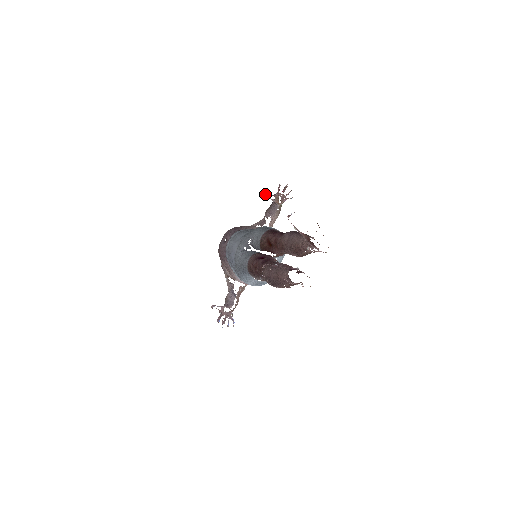
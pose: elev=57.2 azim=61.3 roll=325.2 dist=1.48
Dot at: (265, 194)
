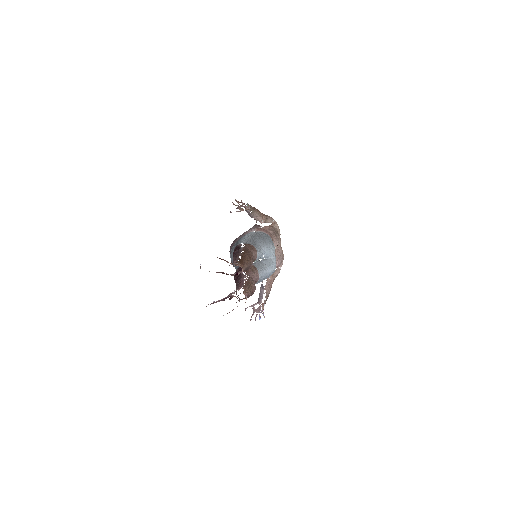
Dot at: (230, 212)
